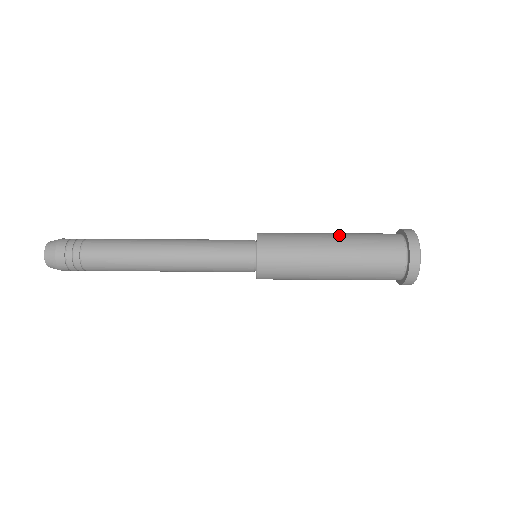
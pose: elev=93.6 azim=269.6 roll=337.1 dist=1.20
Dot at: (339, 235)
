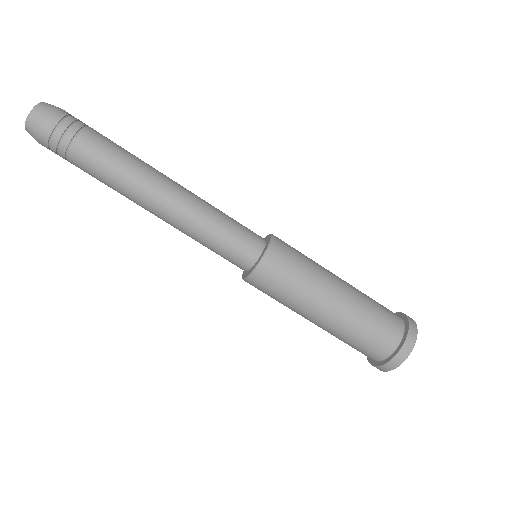
Dot at: occluded
